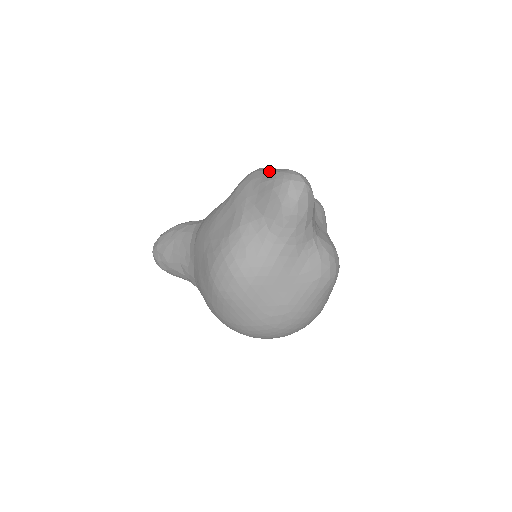
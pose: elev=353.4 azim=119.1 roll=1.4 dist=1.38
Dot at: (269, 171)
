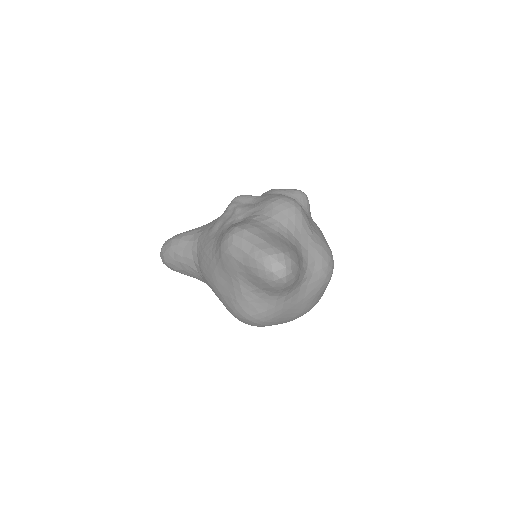
Dot at: (246, 253)
